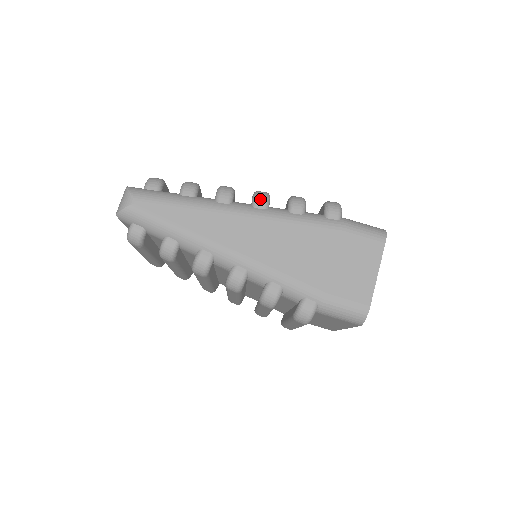
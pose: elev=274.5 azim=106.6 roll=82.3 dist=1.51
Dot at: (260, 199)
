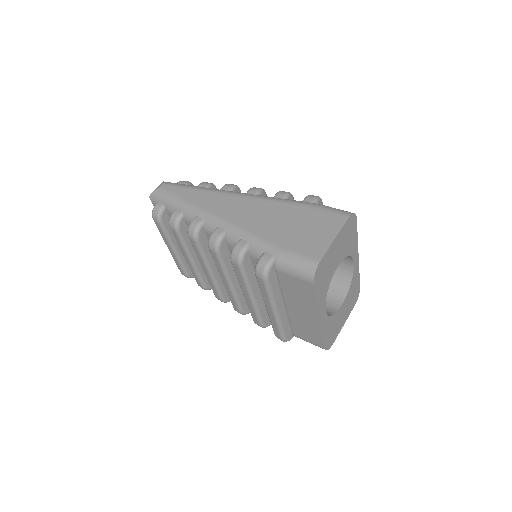
Dot at: (254, 189)
